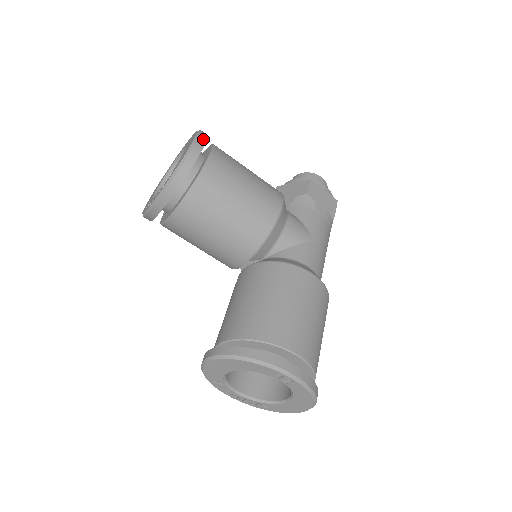
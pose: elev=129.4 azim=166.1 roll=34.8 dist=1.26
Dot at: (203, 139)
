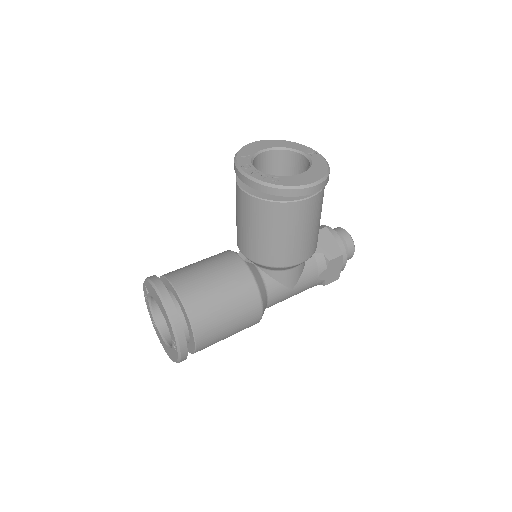
Dot at: (320, 187)
